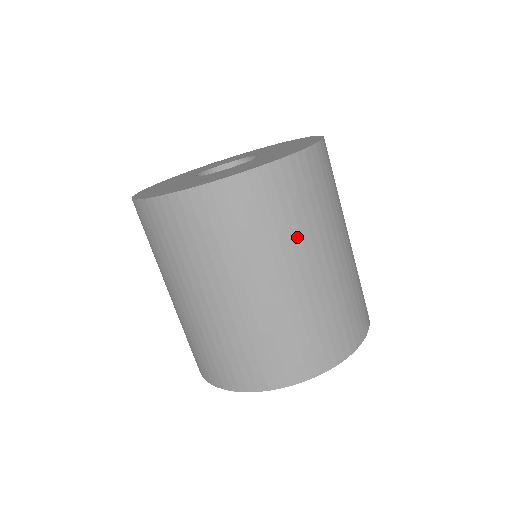
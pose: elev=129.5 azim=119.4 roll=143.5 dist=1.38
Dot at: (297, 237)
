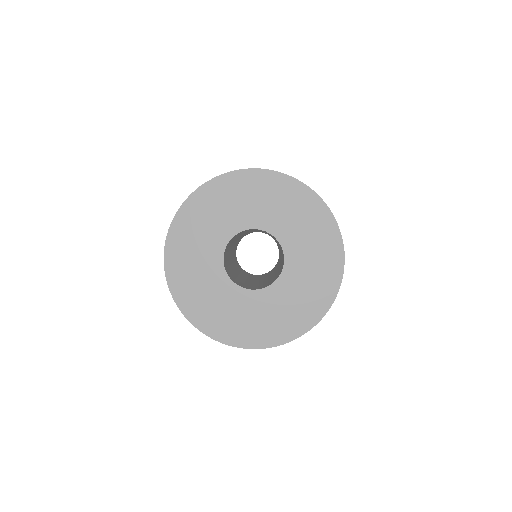
Dot at: occluded
